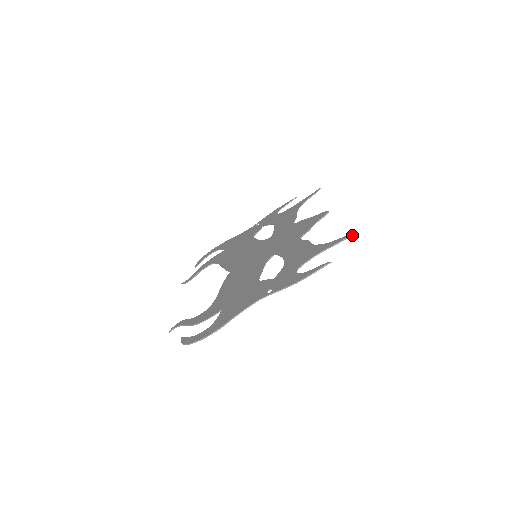
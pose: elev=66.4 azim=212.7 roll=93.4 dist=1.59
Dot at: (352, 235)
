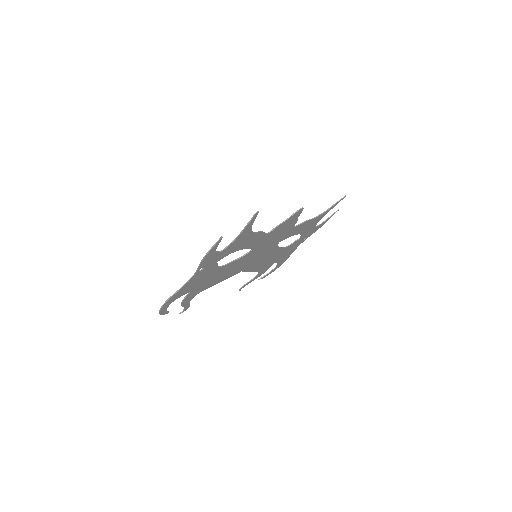
Dot at: (254, 214)
